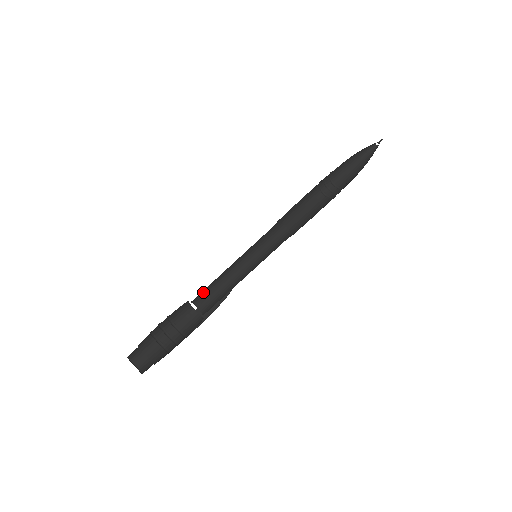
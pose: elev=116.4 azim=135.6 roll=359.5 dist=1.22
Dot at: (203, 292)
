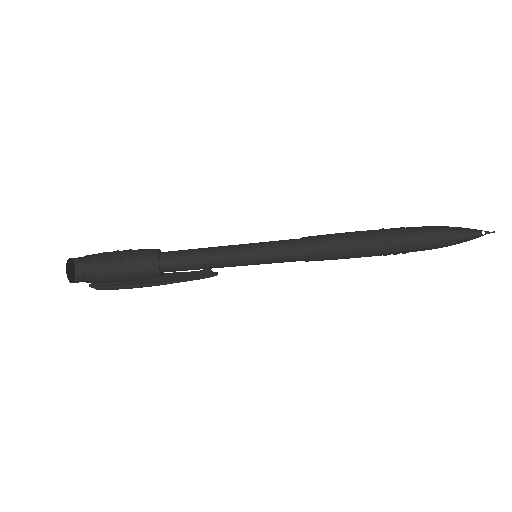
Dot at: (178, 250)
